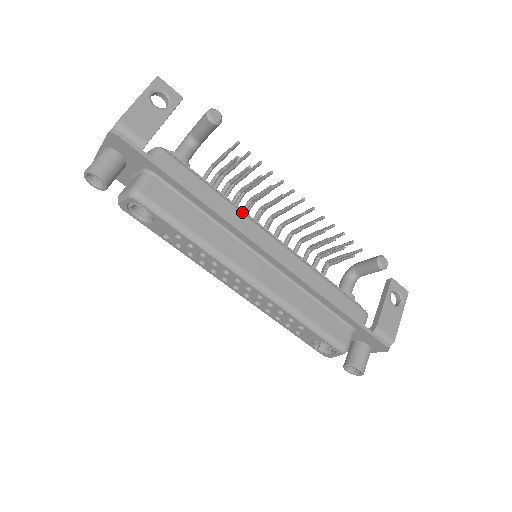
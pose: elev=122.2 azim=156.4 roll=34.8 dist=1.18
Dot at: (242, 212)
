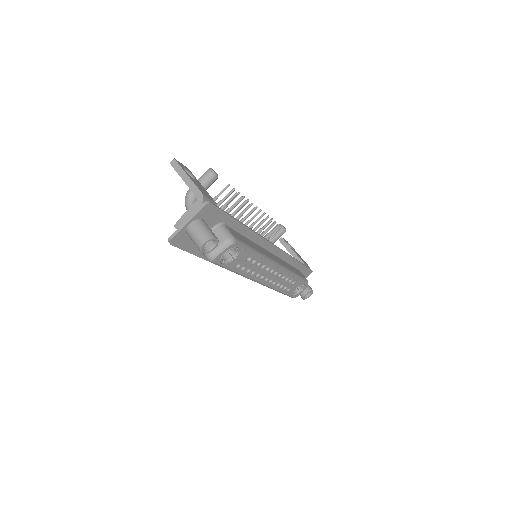
Dot at: occluded
